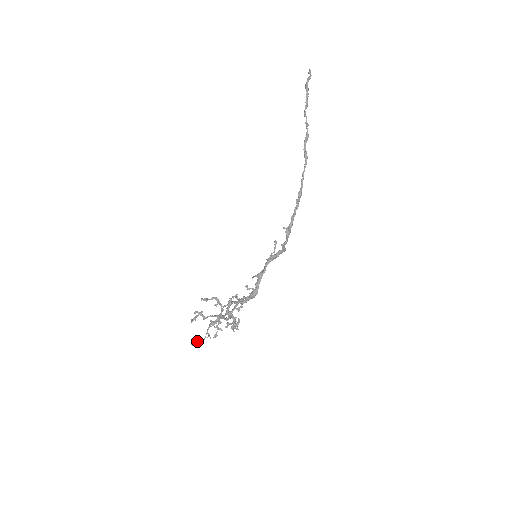
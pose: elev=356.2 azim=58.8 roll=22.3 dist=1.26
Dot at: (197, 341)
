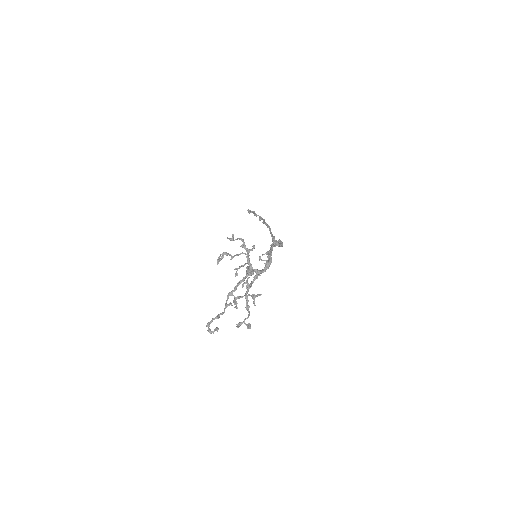
Dot at: occluded
